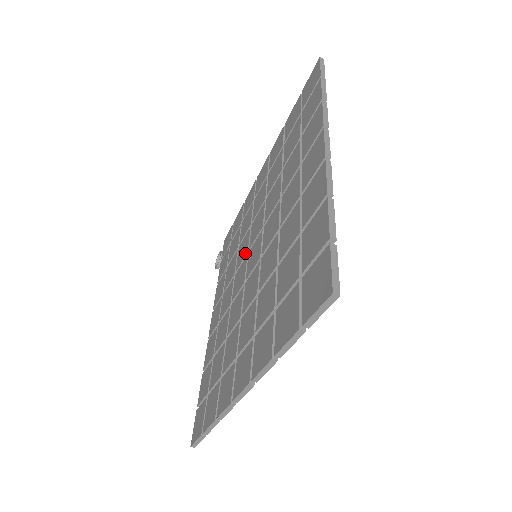
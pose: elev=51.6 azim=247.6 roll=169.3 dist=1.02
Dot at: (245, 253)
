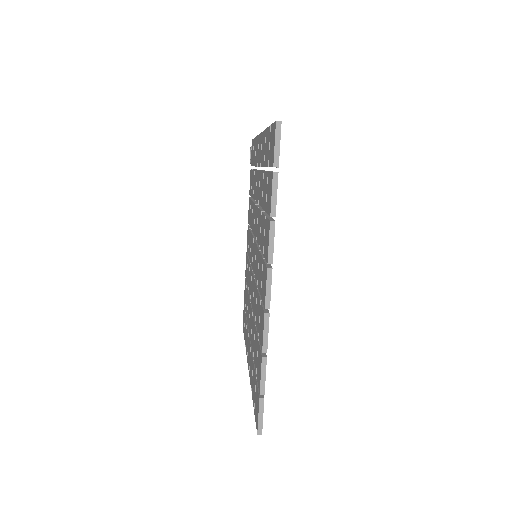
Dot at: (253, 231)
